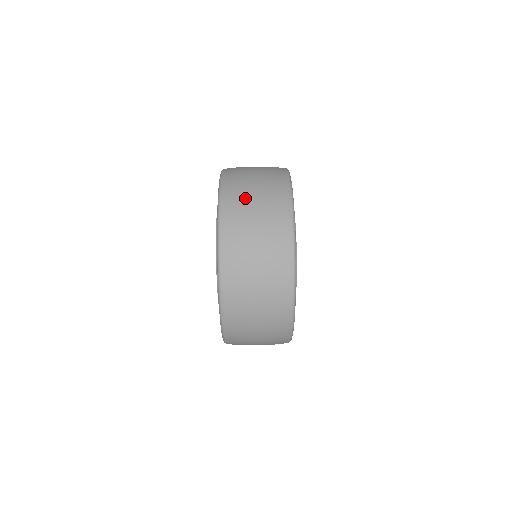
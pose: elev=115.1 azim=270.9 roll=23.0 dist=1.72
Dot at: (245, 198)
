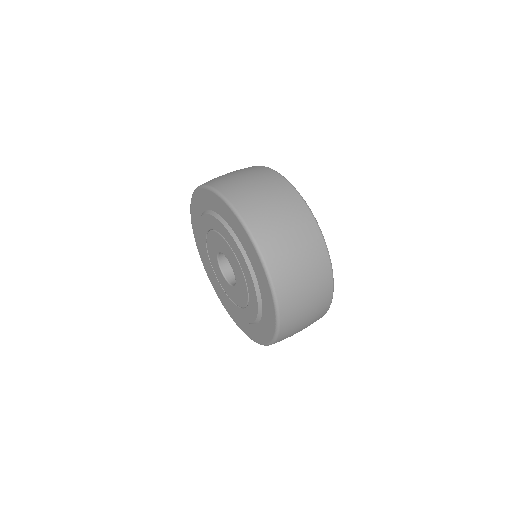
Dot at: occluded
